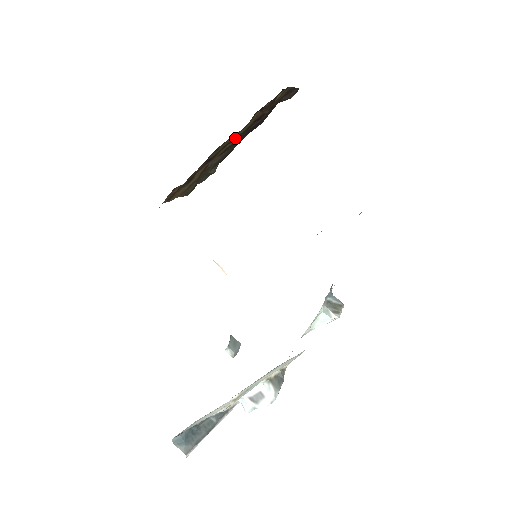
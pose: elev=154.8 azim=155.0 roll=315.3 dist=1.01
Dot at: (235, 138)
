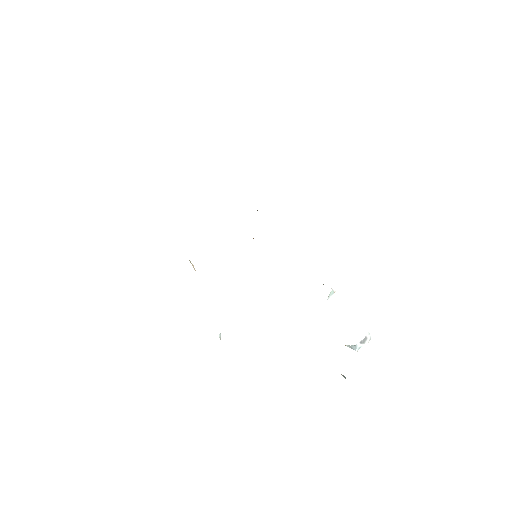
Dot at: occluded
